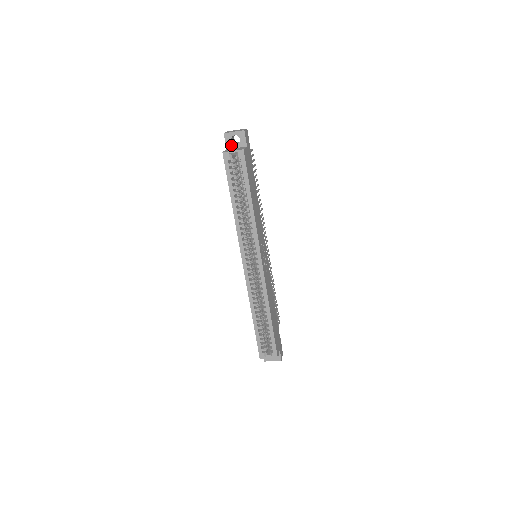
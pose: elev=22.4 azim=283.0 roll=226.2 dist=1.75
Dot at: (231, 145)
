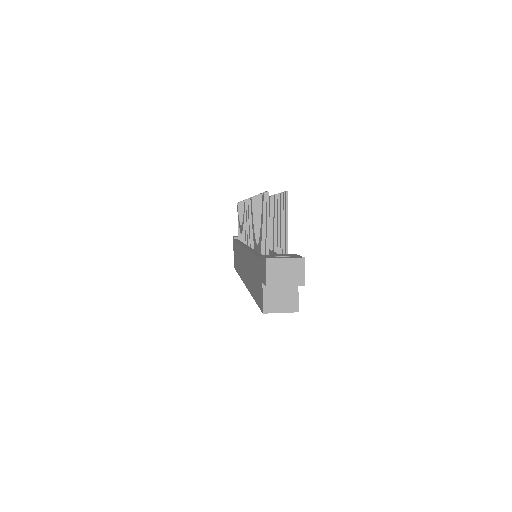
Dot at: occluded
